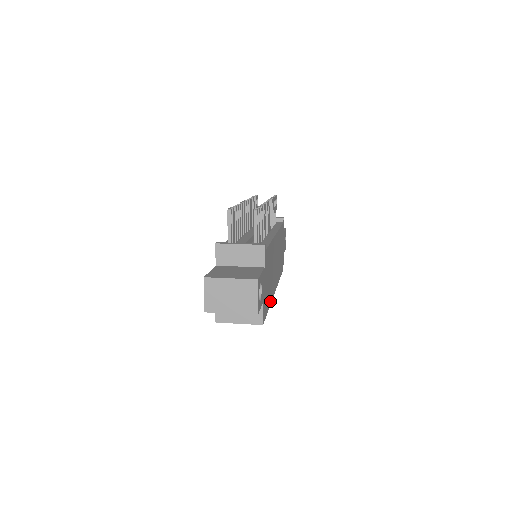
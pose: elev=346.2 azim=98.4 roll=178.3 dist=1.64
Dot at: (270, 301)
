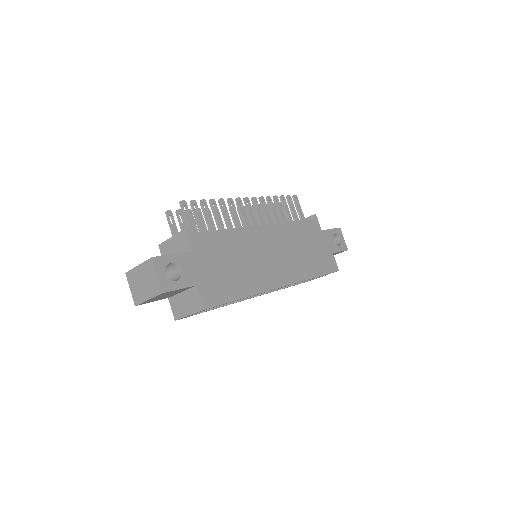
Dot at: (249, 292)
